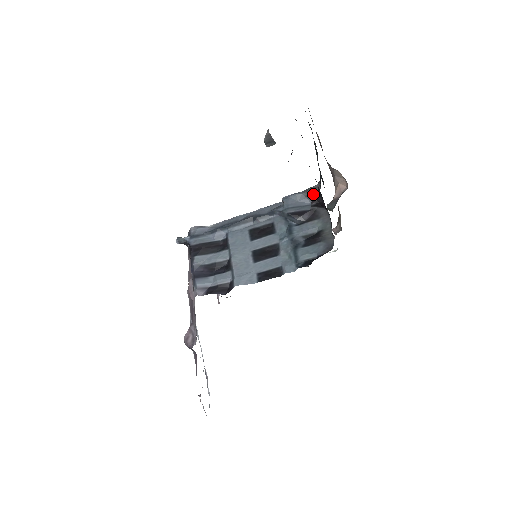
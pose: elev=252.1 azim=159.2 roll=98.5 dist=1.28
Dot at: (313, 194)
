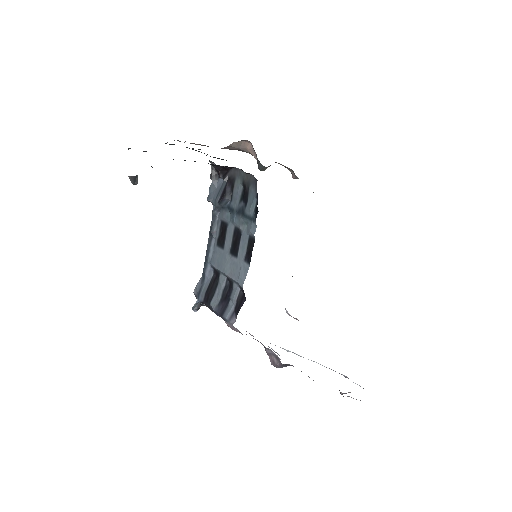
Dot at: (217, 172)
